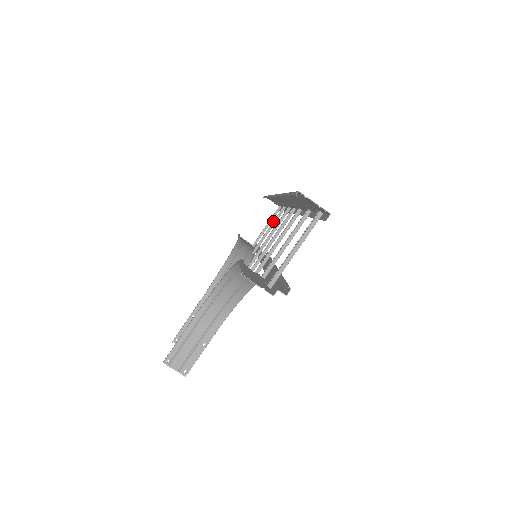
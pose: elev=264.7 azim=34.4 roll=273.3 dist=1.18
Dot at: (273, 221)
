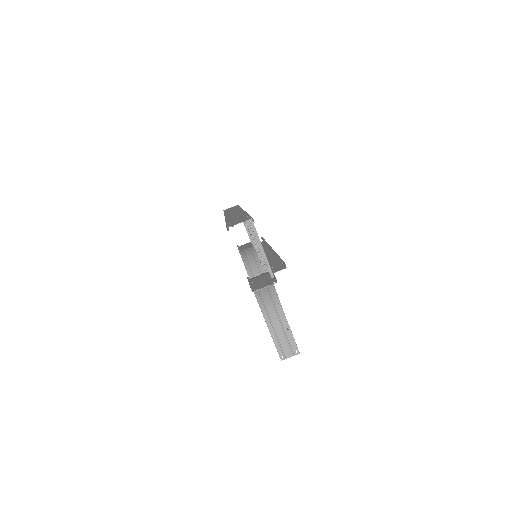
Dot at: occluded
